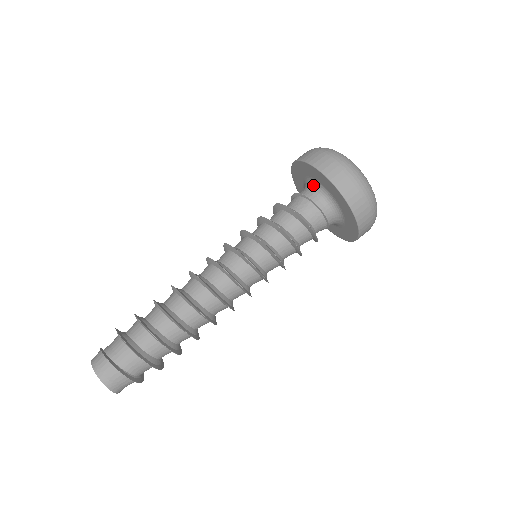
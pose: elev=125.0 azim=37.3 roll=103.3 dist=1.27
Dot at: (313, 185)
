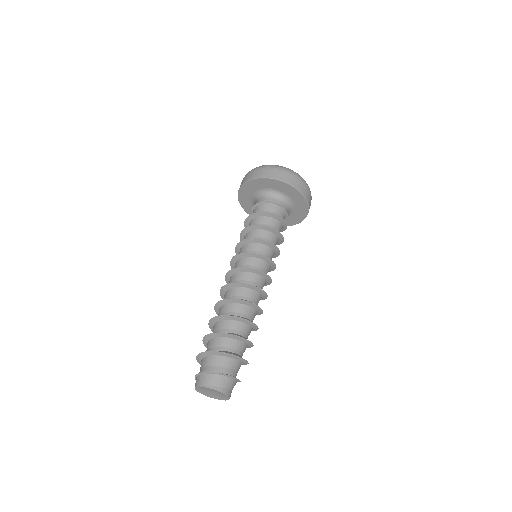
Dot at: (267, 193)
